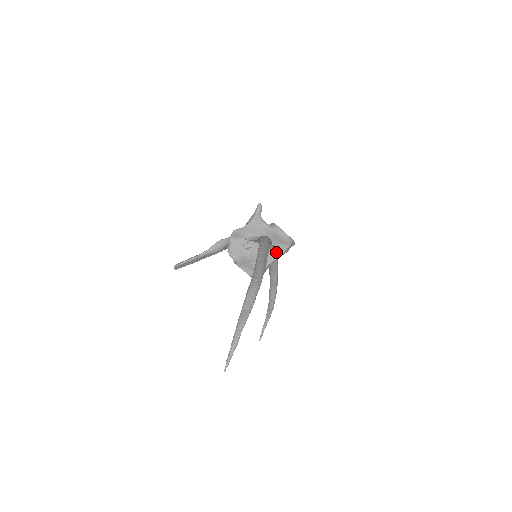
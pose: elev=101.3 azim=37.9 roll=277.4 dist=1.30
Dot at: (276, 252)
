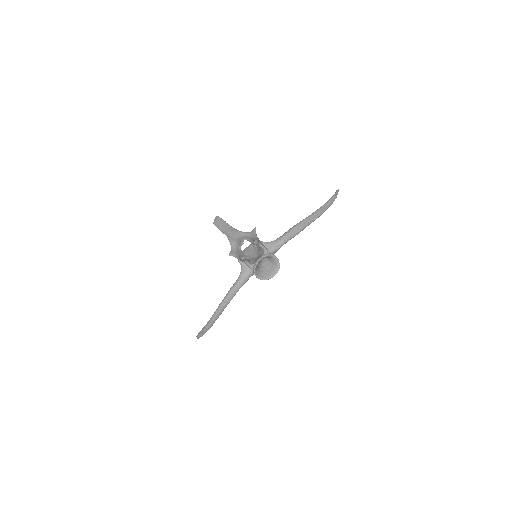
Dot at: occluded
